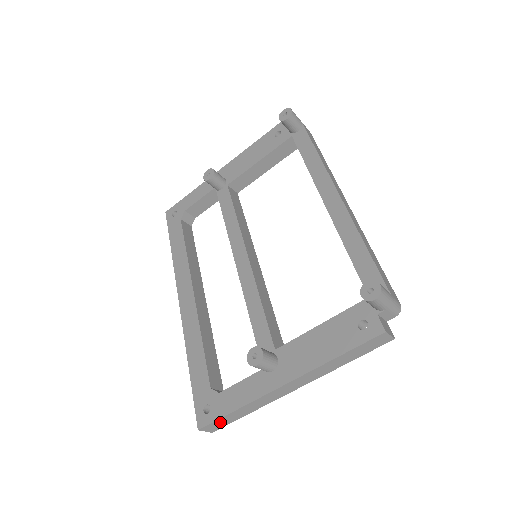
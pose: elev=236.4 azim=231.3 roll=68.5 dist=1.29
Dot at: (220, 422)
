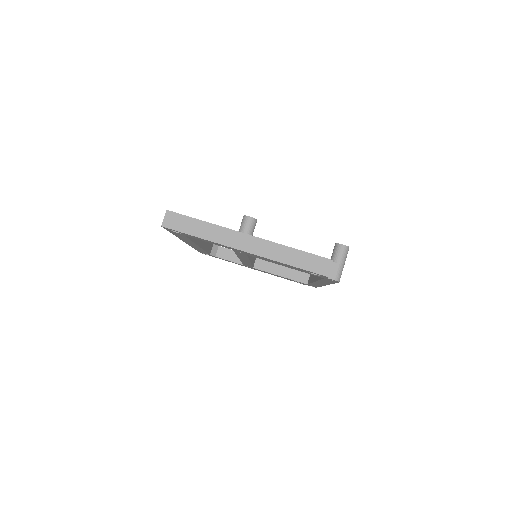
Dot at: (182, 221)
